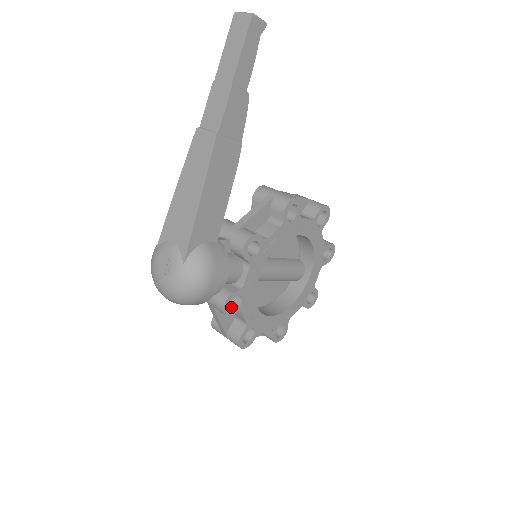
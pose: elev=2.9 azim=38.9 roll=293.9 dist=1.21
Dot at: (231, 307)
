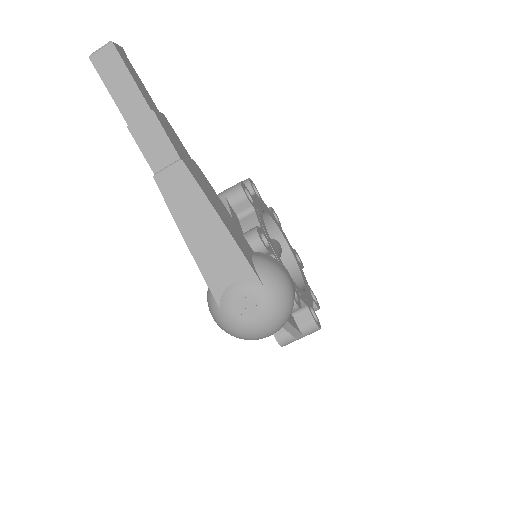
Dot at: occluded
